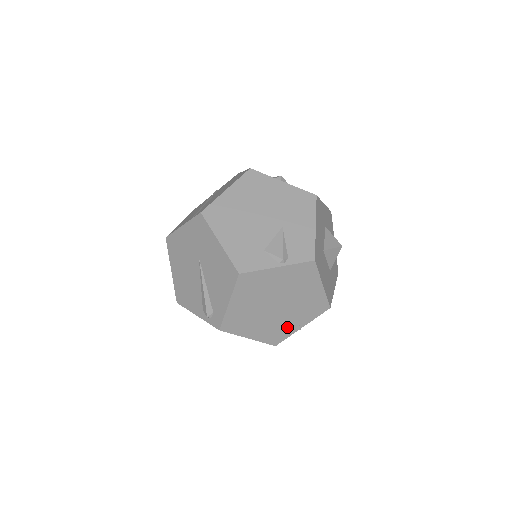
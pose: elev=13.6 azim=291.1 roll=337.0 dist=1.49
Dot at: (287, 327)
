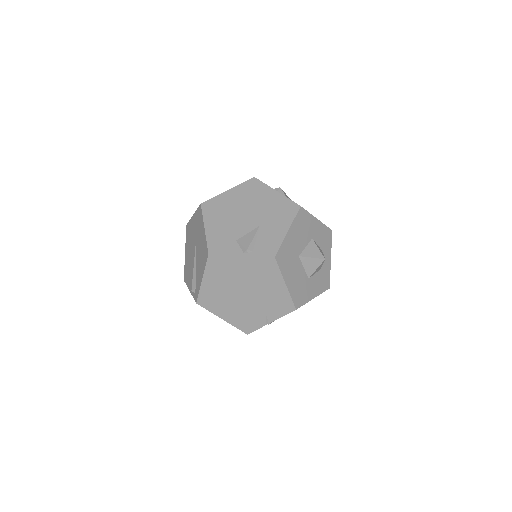
Dot at: (256, 318)
